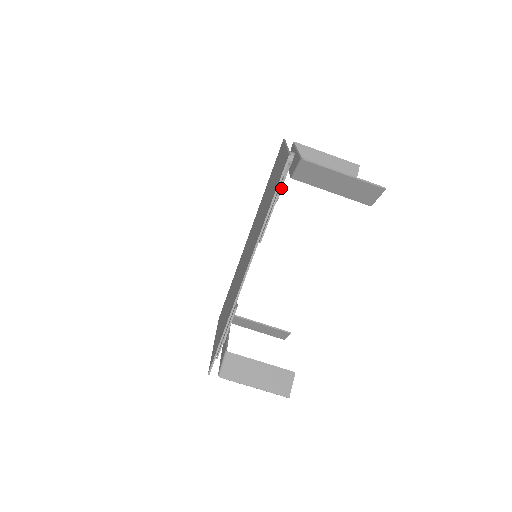
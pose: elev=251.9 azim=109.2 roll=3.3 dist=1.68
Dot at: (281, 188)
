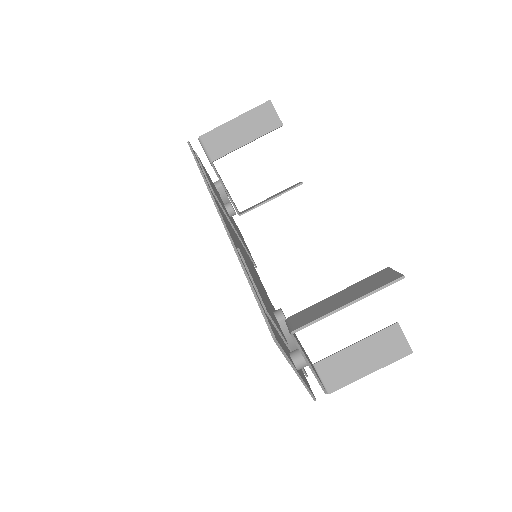
Dot at: (229, 201)
